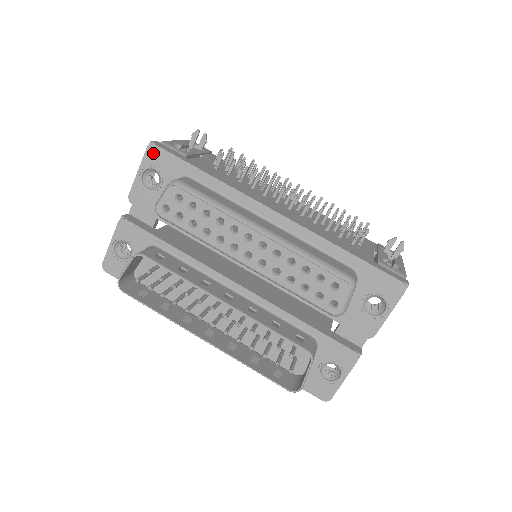
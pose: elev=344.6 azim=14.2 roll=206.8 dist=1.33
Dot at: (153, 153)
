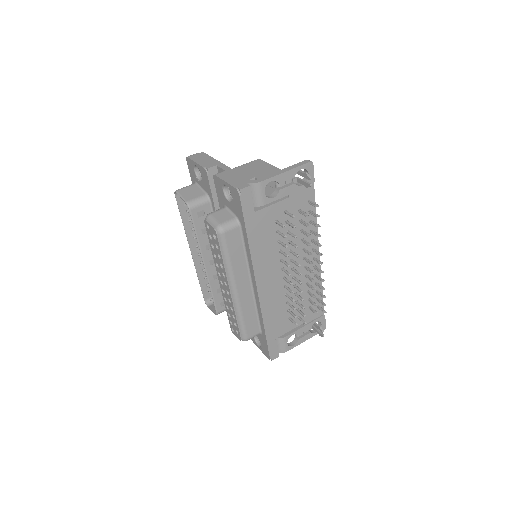
Dot at: (236, 194)
